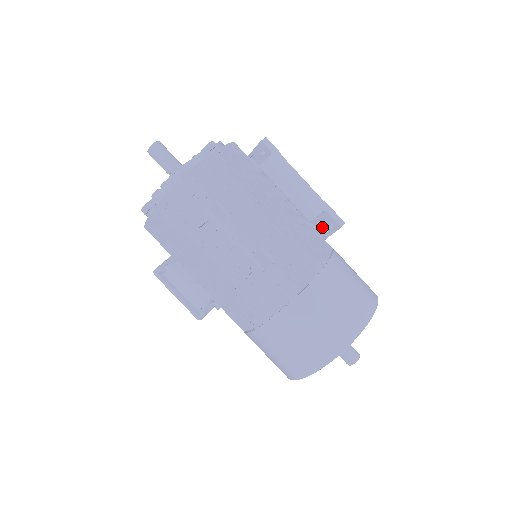
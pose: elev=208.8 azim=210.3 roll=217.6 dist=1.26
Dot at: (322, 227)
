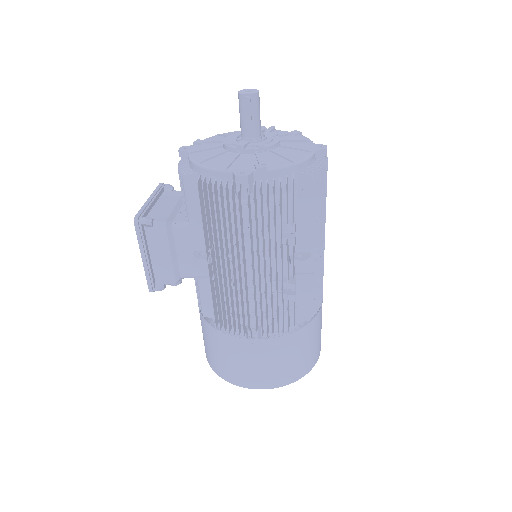
Dot at: occluded
